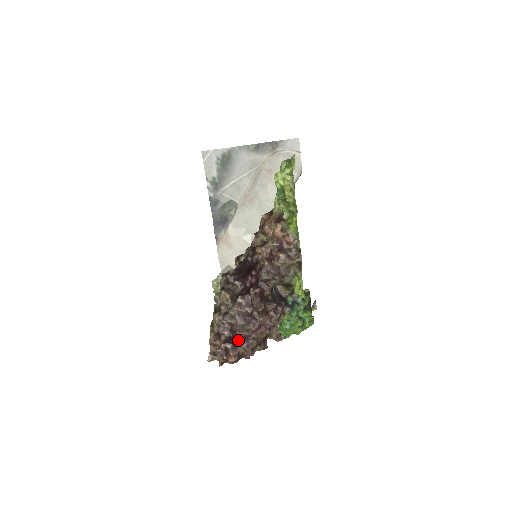
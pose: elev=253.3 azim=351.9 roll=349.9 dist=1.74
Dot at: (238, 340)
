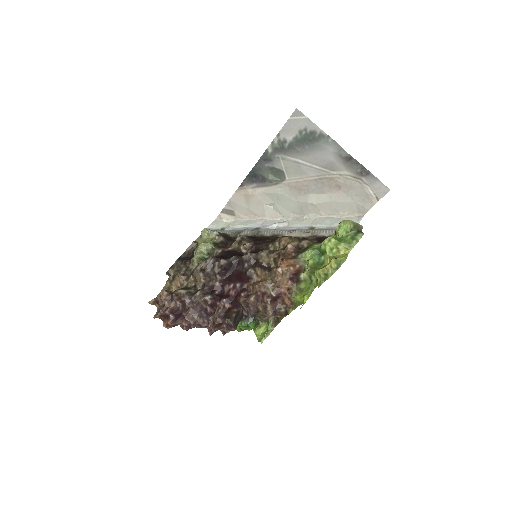
Dot at: (183, 316)
